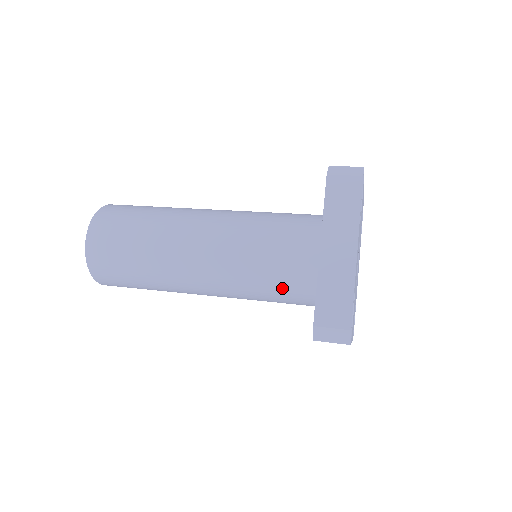
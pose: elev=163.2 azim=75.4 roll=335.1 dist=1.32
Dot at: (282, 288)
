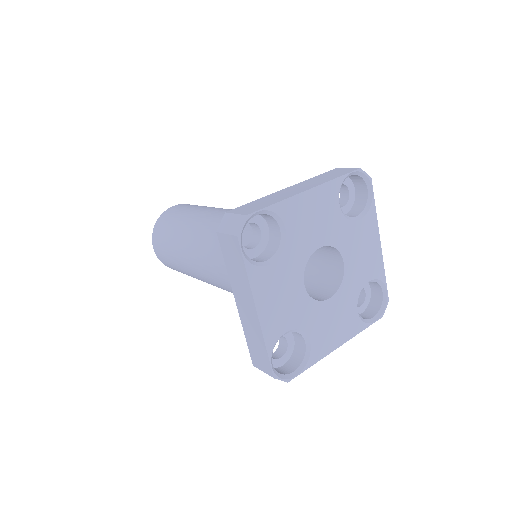
Dot at: (244, 244)
